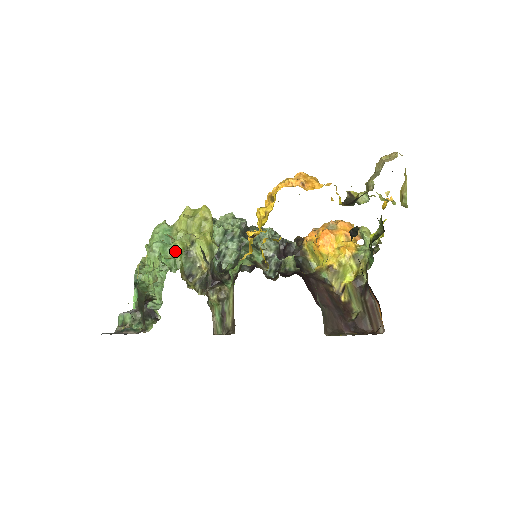
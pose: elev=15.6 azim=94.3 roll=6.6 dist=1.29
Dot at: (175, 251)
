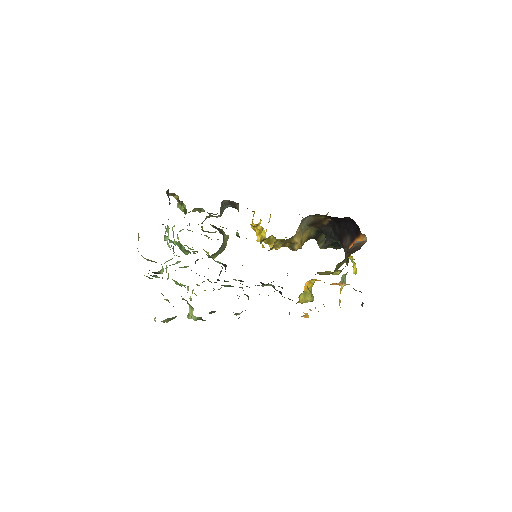
Dot at: occluded
